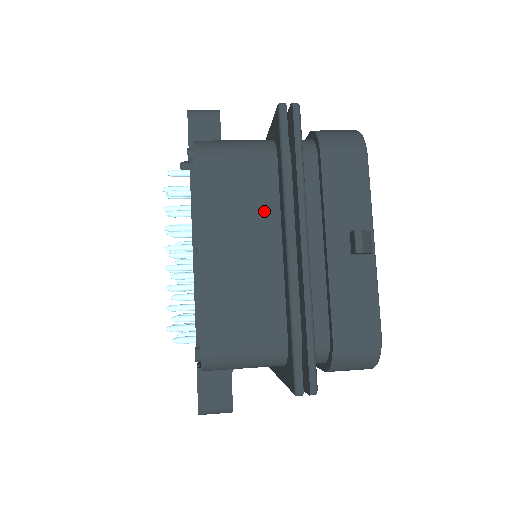
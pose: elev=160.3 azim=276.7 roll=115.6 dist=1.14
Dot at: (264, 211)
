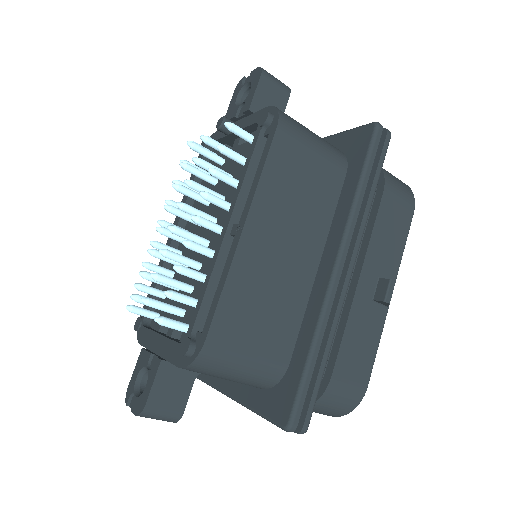
Dot at: (317, 219)
